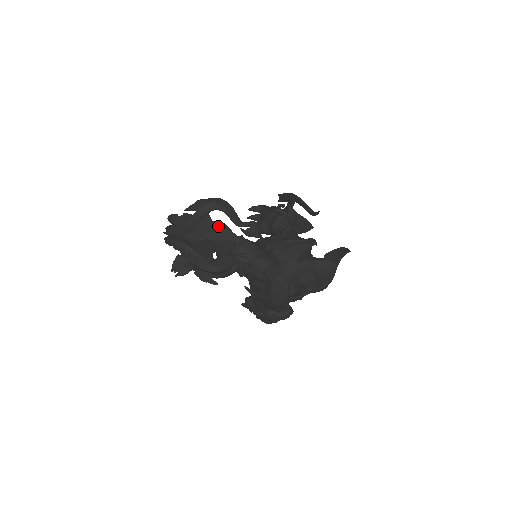
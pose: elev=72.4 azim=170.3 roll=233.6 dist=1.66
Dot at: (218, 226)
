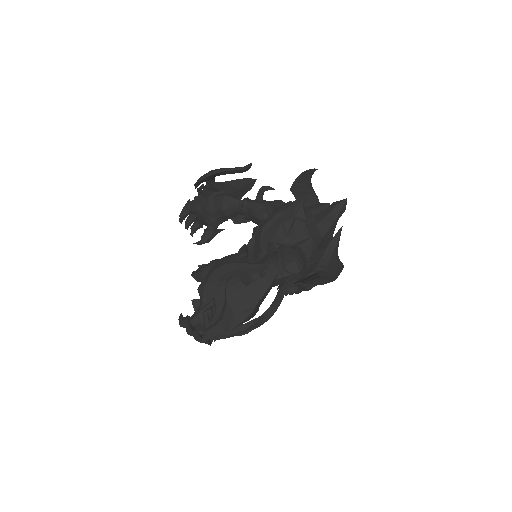
Dot at: (244, 288)
